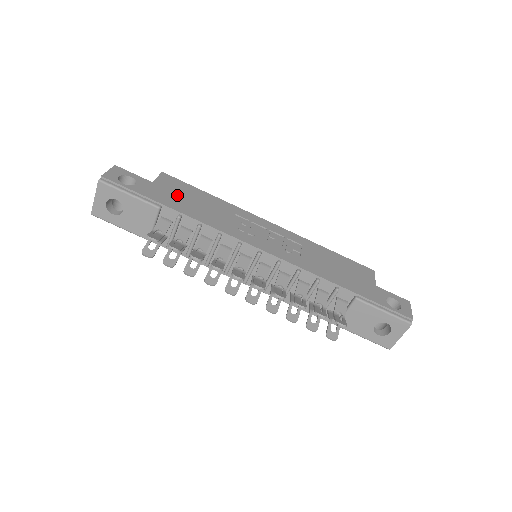
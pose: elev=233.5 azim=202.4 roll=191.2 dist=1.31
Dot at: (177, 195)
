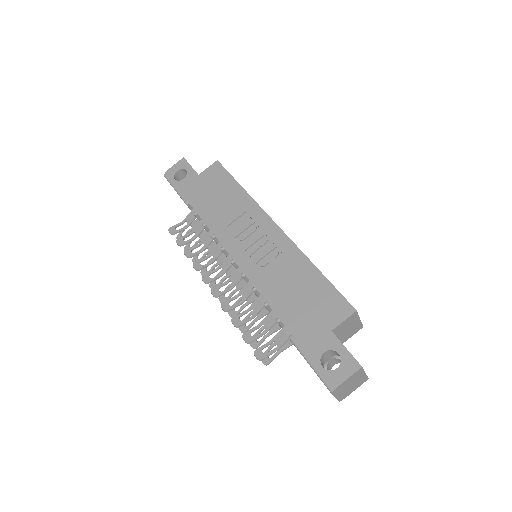
Dot at: (208, 189)
